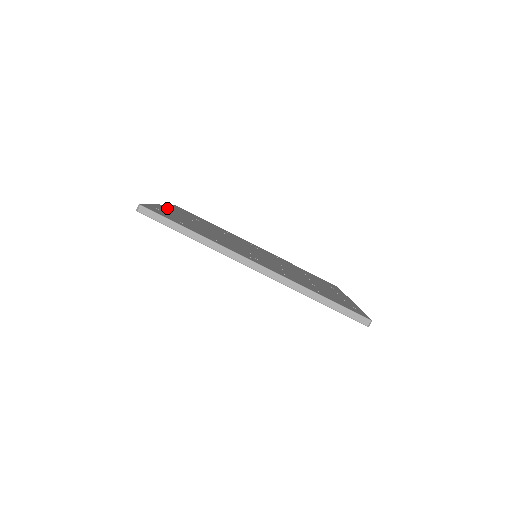
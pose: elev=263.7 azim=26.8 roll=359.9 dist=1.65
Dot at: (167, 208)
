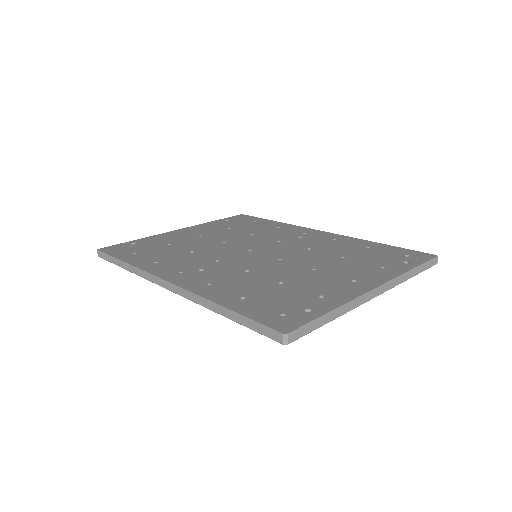
Dot at: (179, 232)
